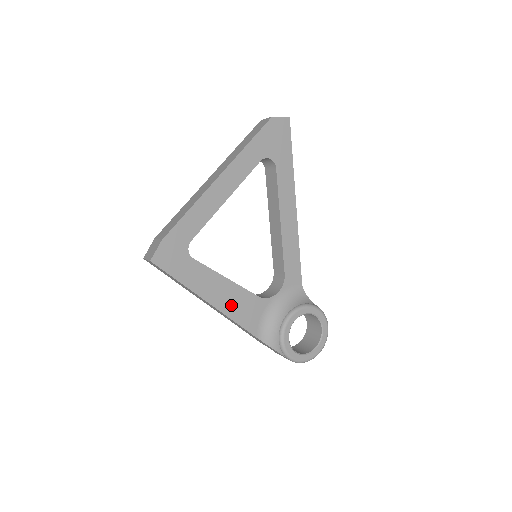
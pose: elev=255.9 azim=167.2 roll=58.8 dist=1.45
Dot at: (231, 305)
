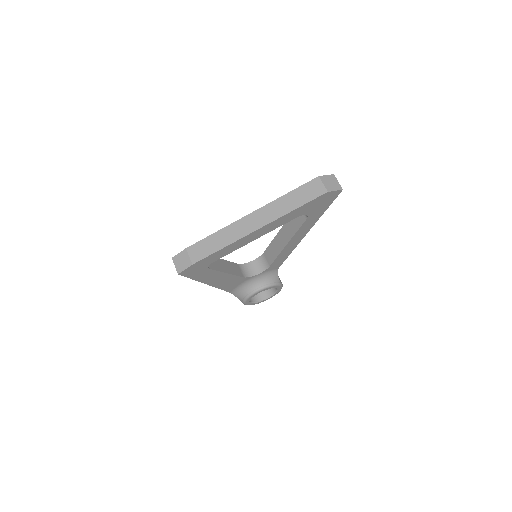
Dot at: (222, 283)
